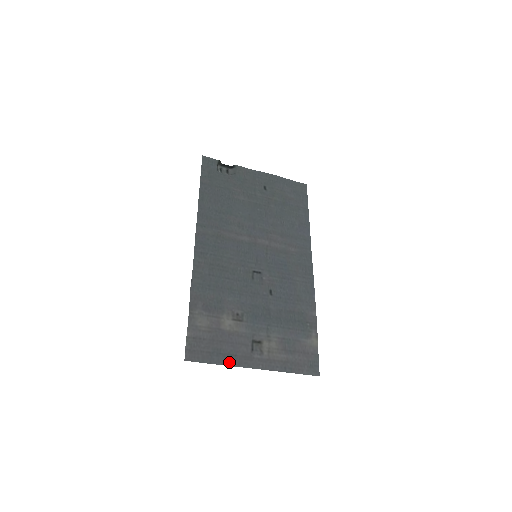
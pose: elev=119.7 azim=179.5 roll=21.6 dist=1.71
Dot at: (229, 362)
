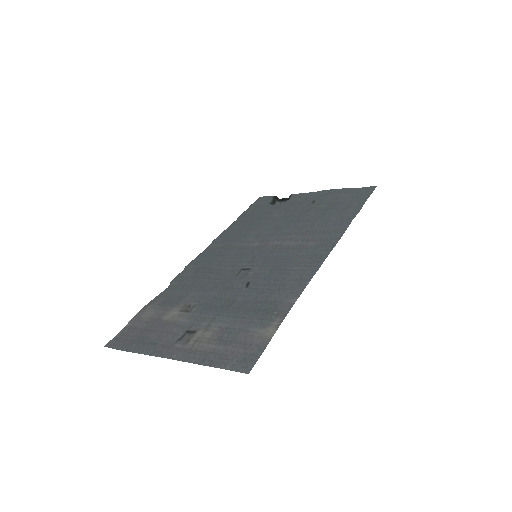
Dot at: (144, 350)
